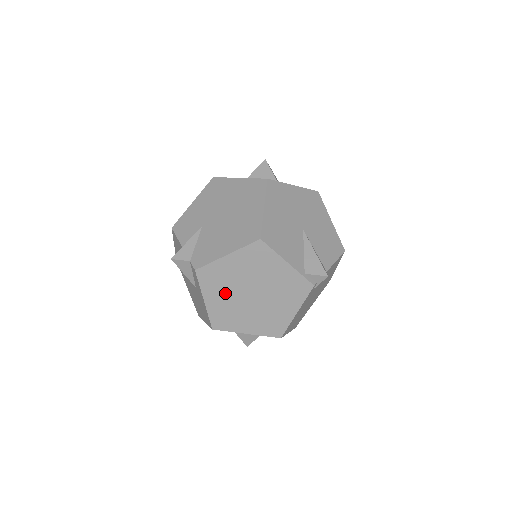
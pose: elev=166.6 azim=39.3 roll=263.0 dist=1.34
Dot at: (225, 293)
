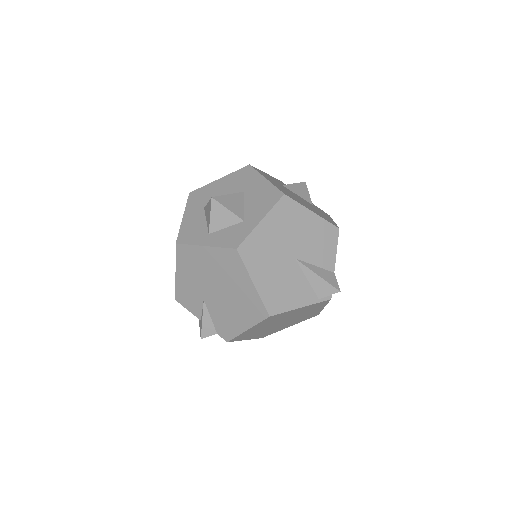
Dot at: (259, 332)
